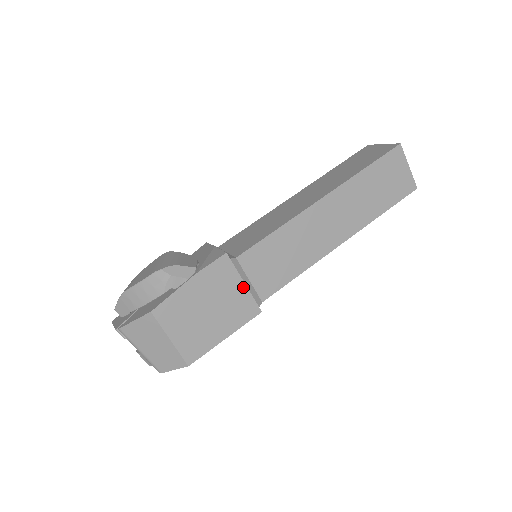
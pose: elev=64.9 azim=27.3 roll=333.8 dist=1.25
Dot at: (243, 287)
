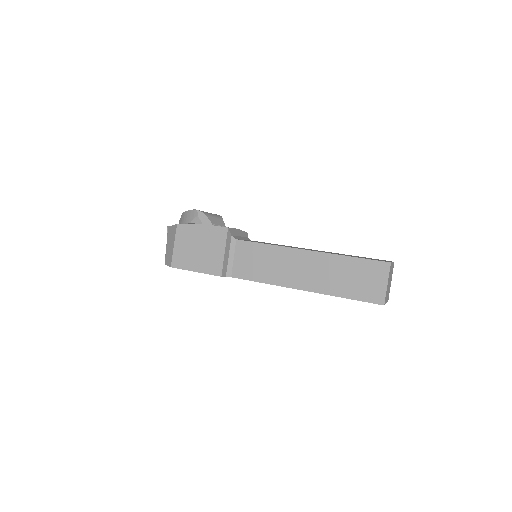
Dot at: (223, 253)
